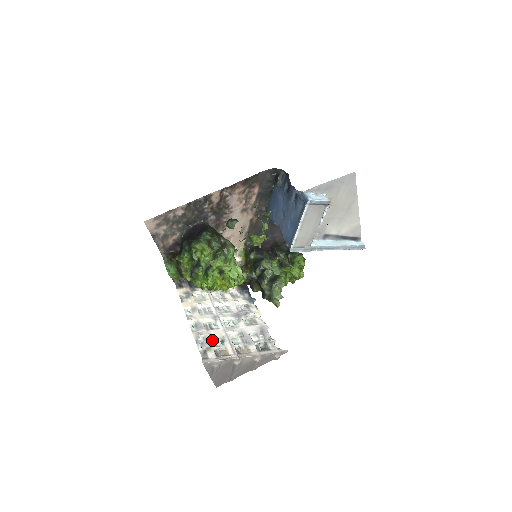
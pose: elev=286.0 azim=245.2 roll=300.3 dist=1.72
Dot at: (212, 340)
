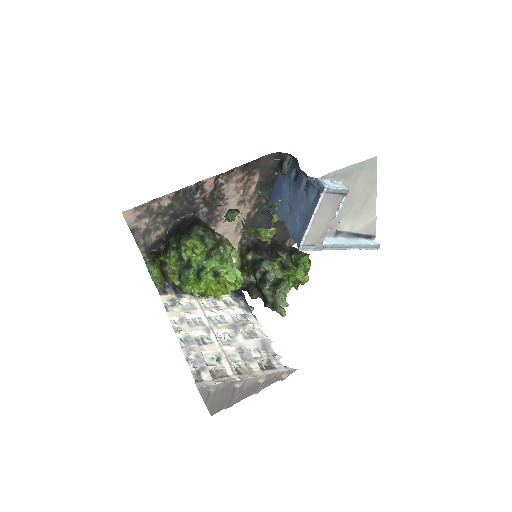
Dot at: (206, 357)
